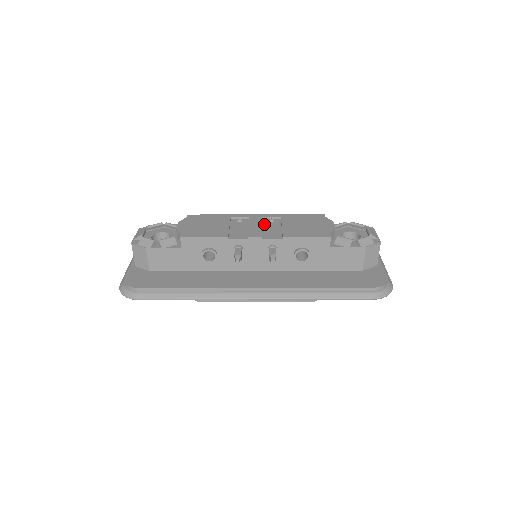
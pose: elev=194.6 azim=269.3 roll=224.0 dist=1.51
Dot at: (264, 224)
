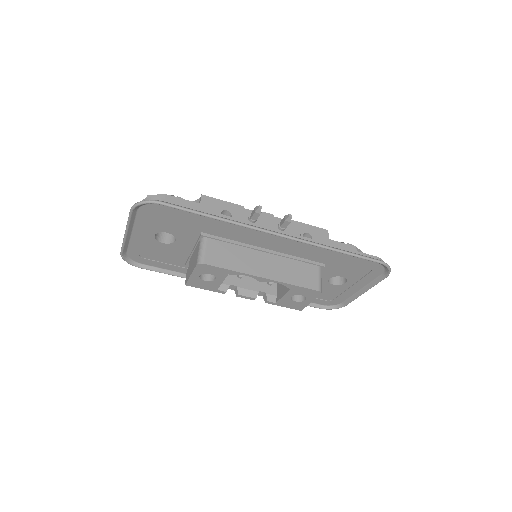
Dot at: occluded
